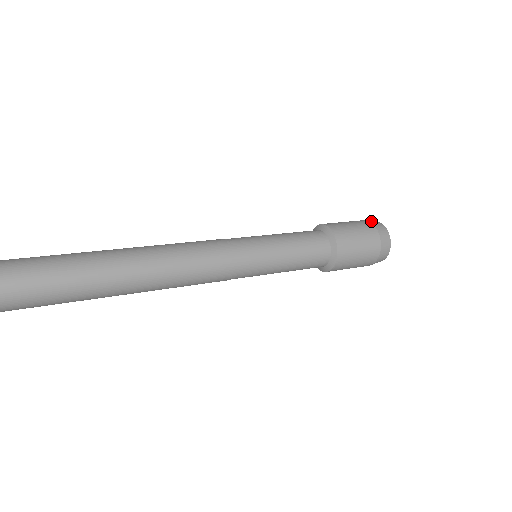
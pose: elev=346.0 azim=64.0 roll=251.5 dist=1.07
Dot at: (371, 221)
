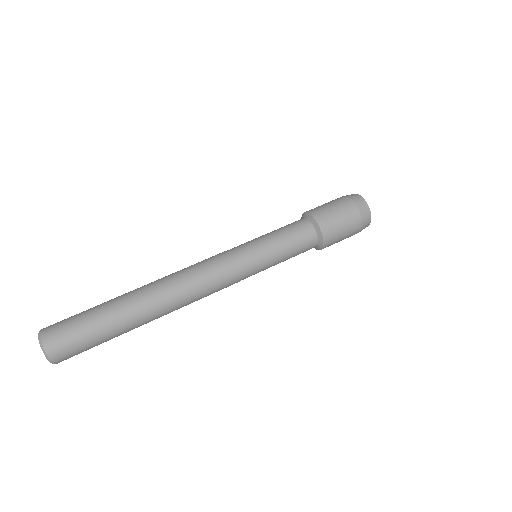
Dot at: (361, 208)
